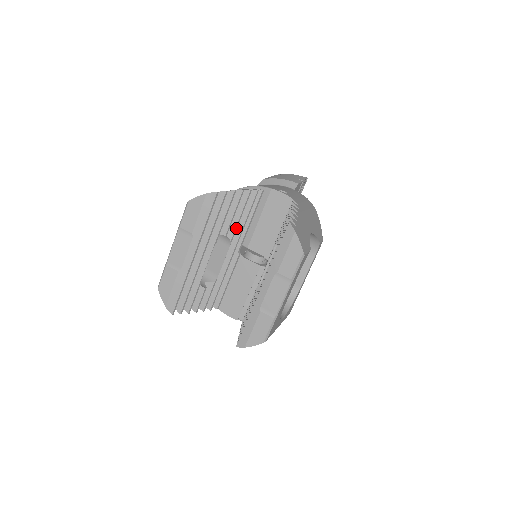
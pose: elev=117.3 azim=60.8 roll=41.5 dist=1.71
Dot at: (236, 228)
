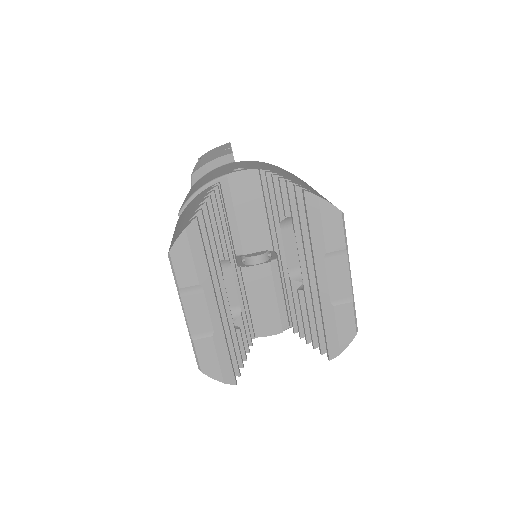
Dot at: (225, 243)
